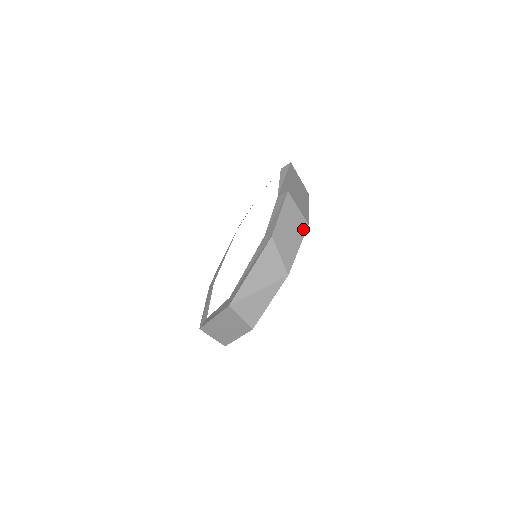
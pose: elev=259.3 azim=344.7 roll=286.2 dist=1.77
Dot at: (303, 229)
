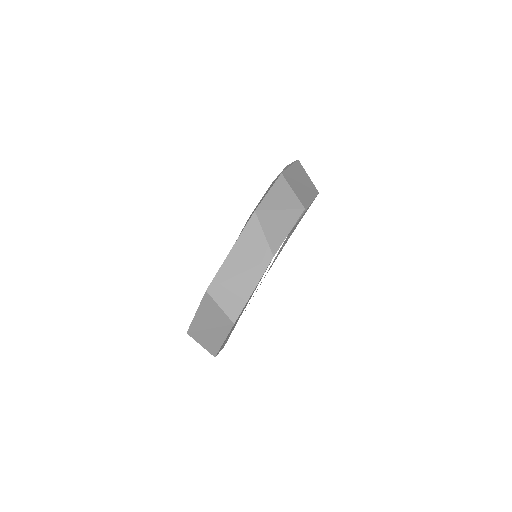
Dot at: (297, 212)
